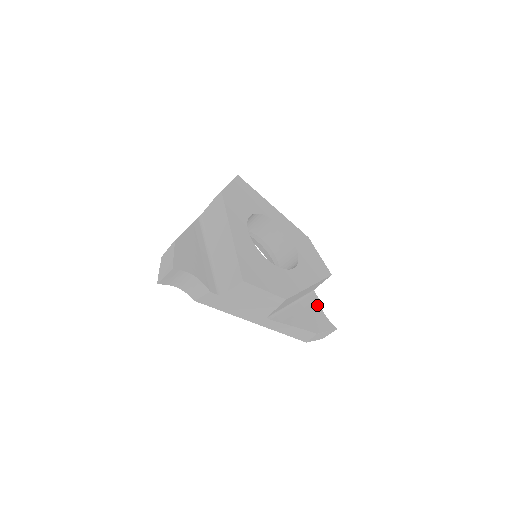
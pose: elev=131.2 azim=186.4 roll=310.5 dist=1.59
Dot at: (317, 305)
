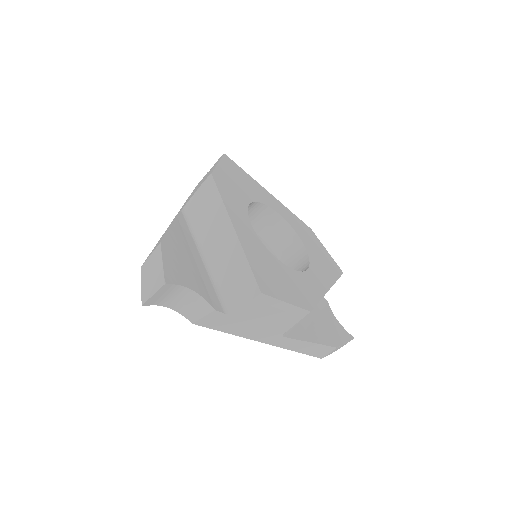
Dot at: (328, 311)
